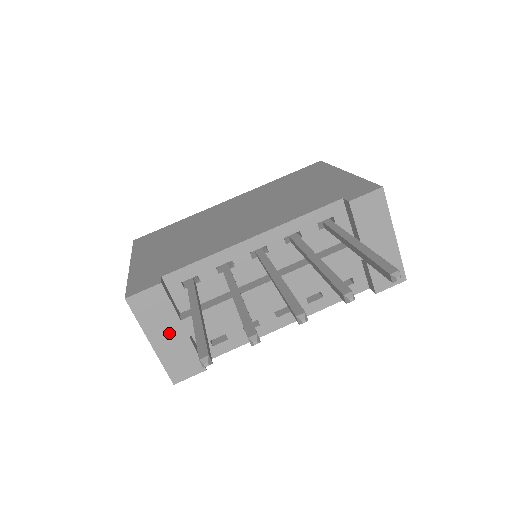
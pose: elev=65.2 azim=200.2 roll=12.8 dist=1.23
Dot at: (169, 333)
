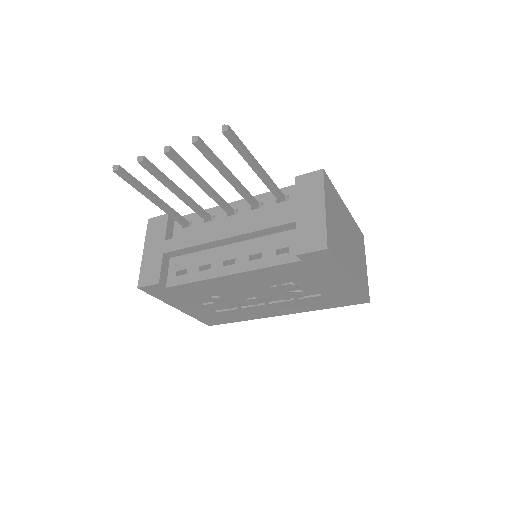
Dot at: (155, 248)
